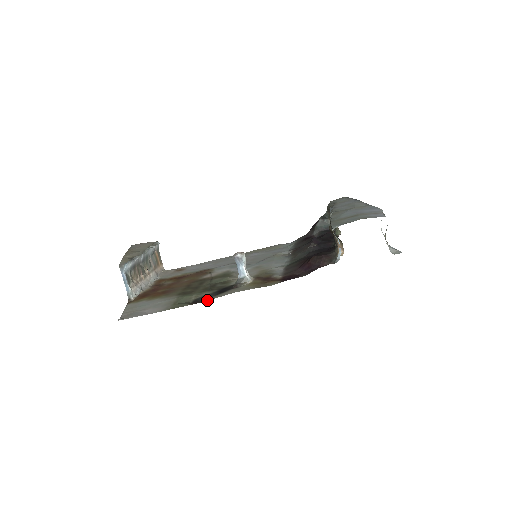
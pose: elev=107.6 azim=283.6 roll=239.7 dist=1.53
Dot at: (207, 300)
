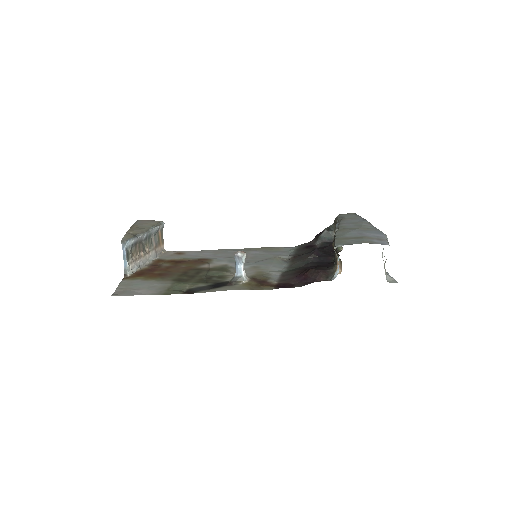
Dot at: (200, 292)
